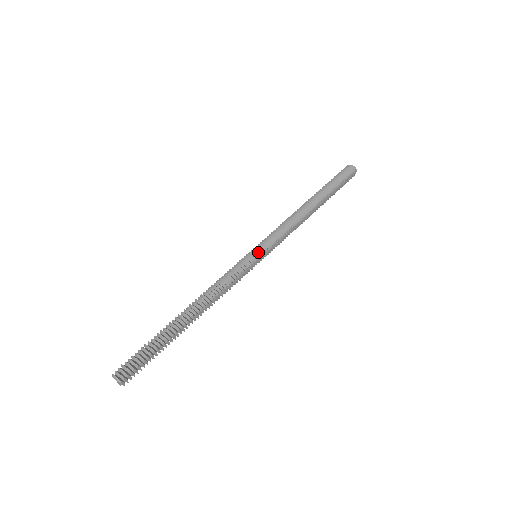
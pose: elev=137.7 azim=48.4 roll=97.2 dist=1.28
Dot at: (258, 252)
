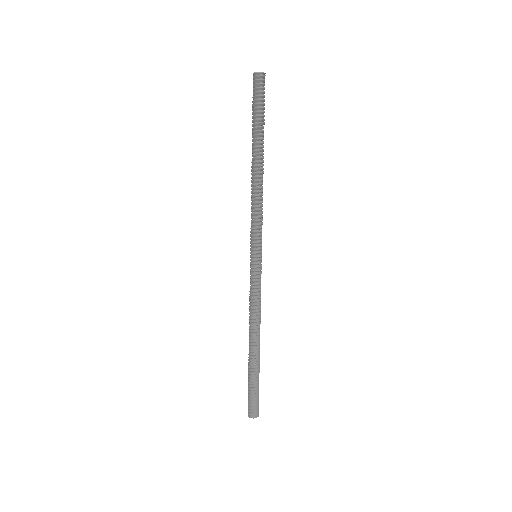
Dot at: (257, 255)
